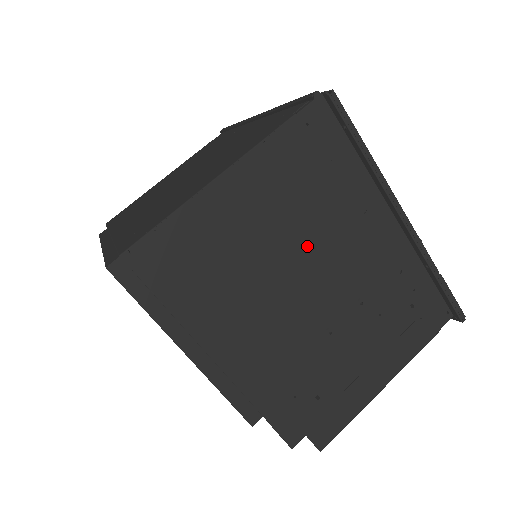
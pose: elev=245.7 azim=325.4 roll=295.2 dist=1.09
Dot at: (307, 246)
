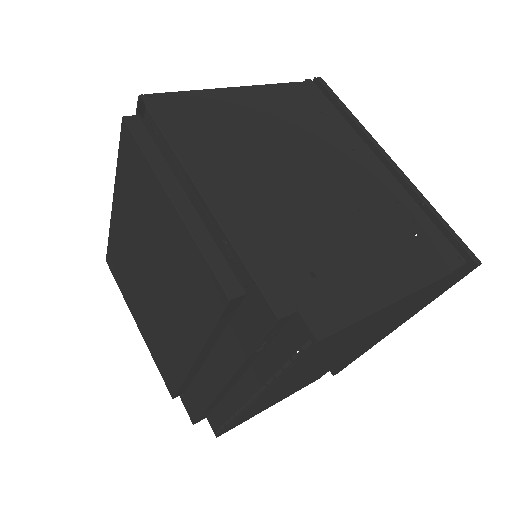
Dot at: (301, 150)
